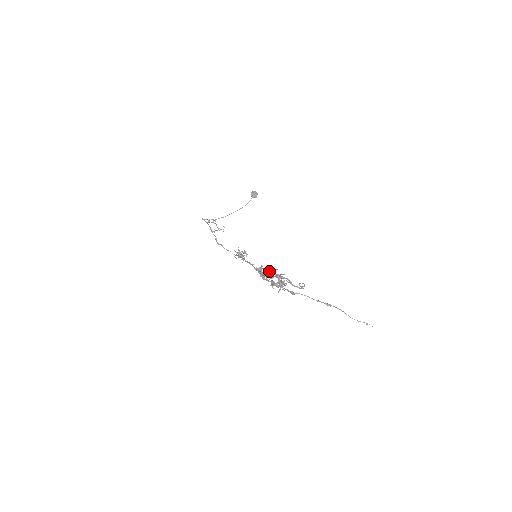
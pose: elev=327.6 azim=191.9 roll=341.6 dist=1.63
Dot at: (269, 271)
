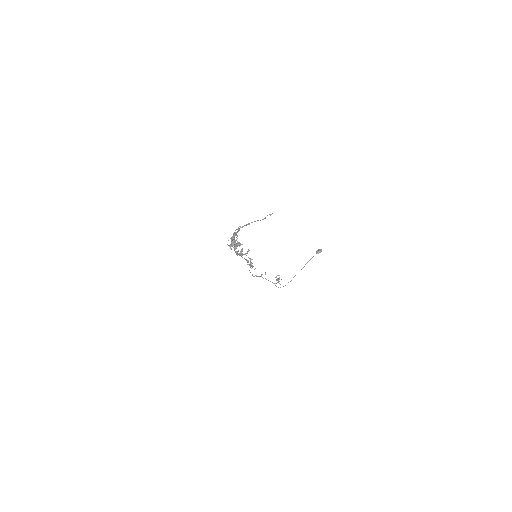
Dot at: occluded
